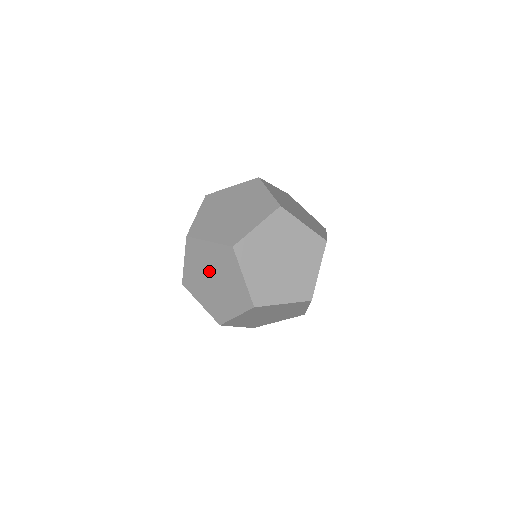
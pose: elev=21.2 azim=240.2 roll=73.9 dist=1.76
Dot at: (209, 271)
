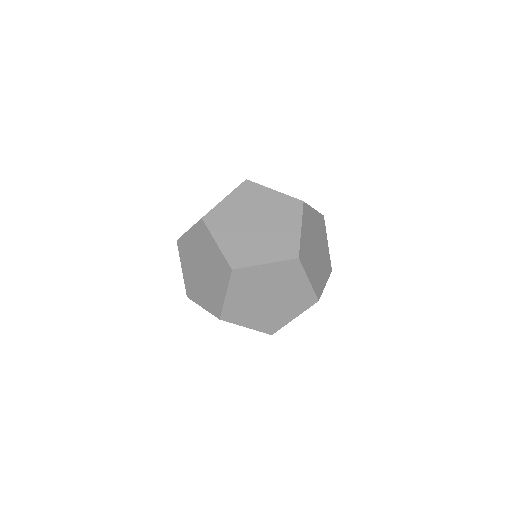
Dot at: (197, 262)
